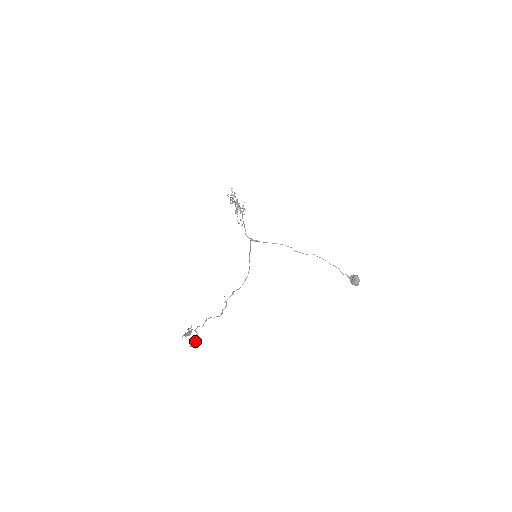
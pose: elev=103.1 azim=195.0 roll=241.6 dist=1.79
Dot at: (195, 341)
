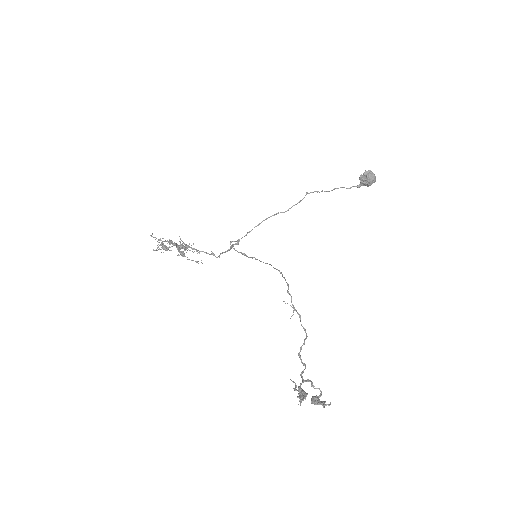
Dot at: (319, 396)
